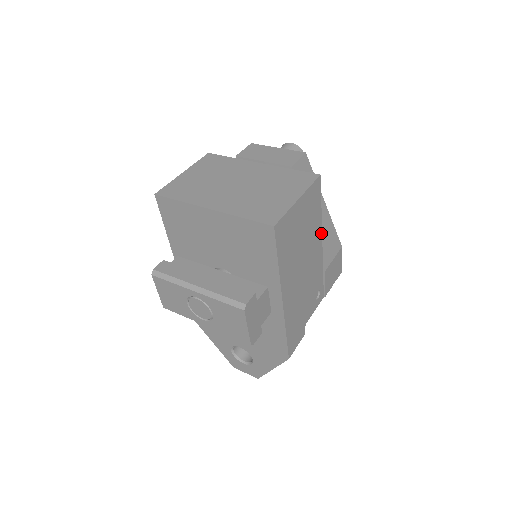
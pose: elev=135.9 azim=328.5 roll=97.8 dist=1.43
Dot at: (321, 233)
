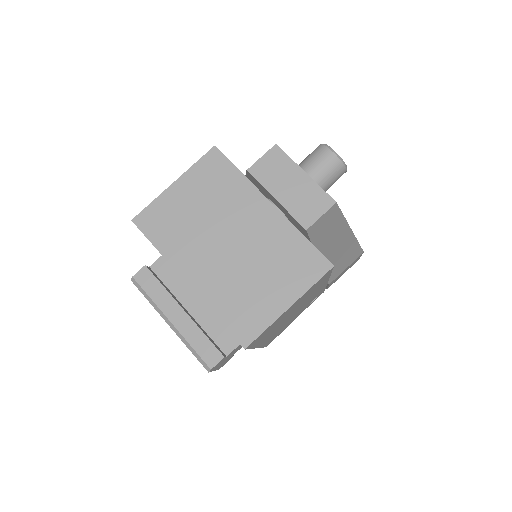
Dot at: (327, 280)
